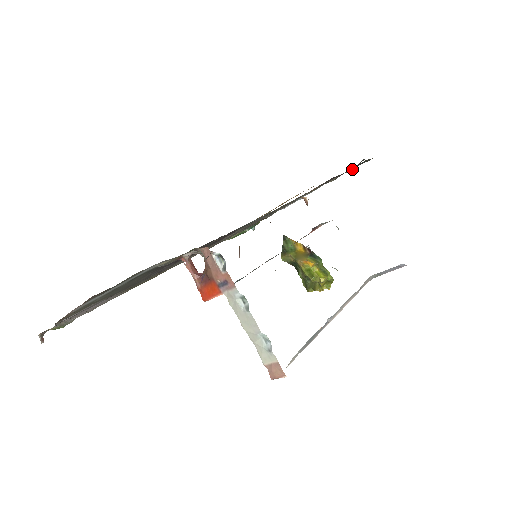
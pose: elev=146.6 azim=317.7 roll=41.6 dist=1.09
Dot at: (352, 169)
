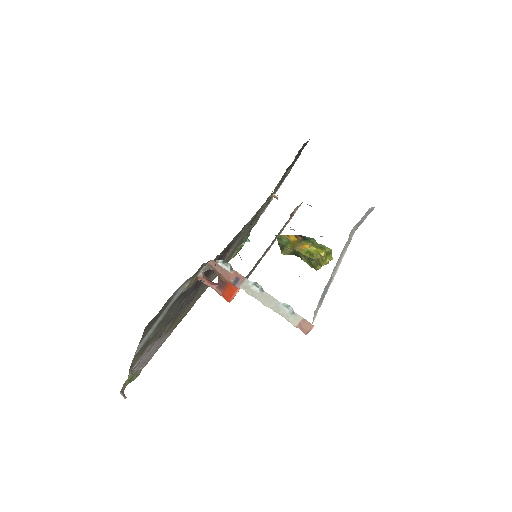
Dot at: occluded
